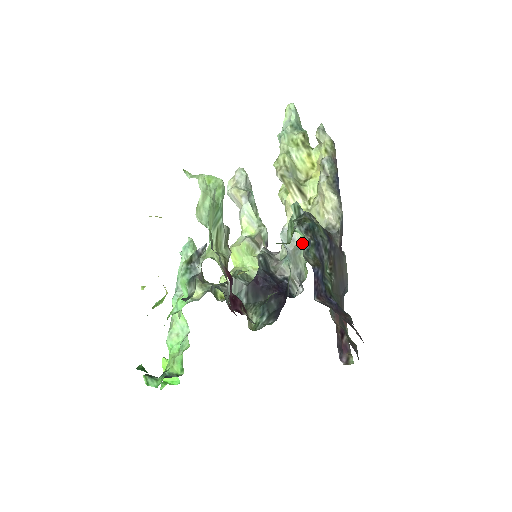
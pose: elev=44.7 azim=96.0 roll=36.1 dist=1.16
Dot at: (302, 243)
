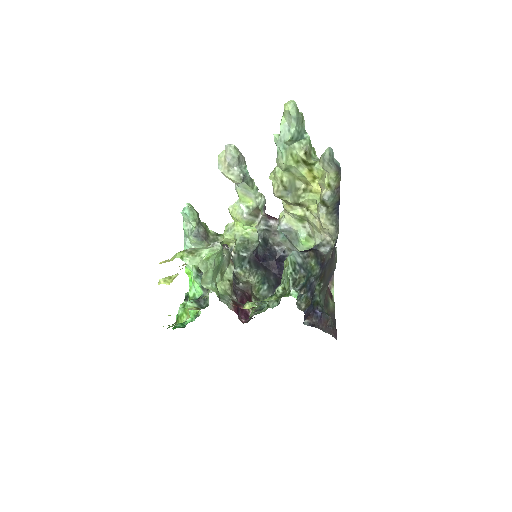
Dot at: (298, 239)
